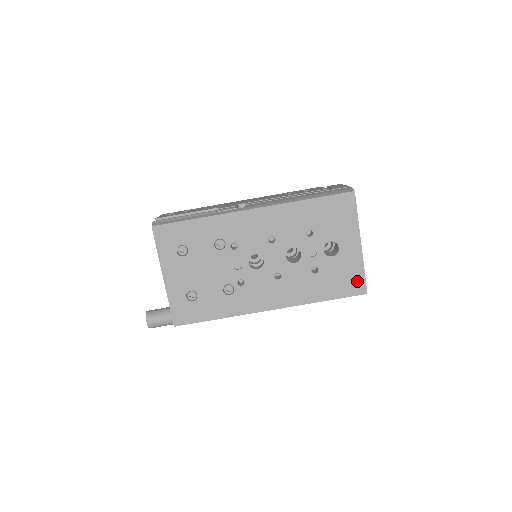
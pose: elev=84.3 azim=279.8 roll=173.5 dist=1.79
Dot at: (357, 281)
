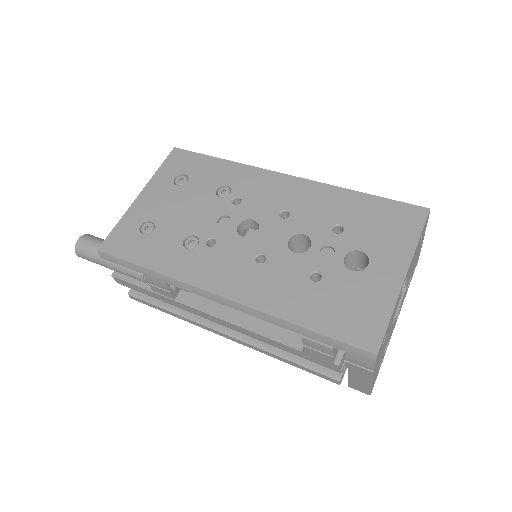
Dot at: (370, 325)
